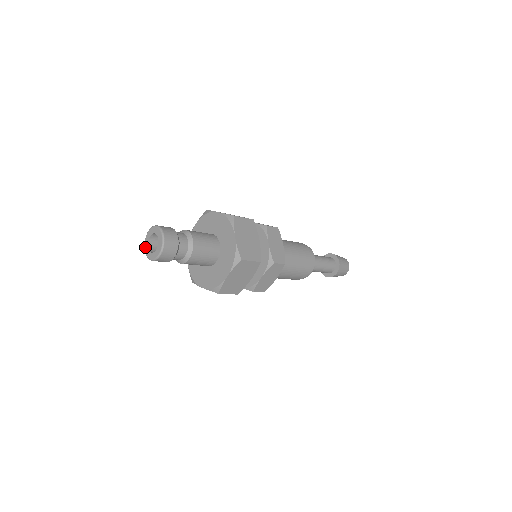
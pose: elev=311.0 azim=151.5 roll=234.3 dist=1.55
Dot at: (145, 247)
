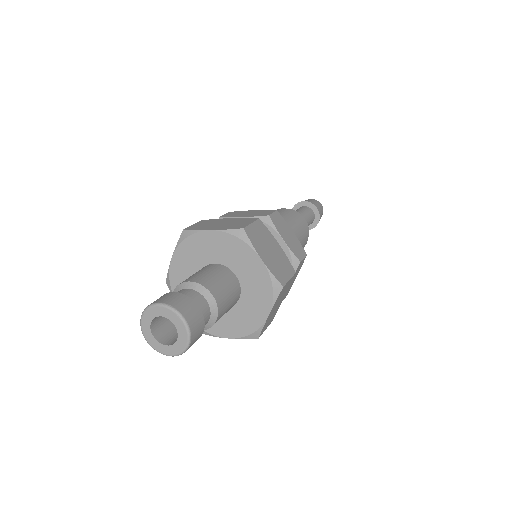
Dot at: (148, 340)
